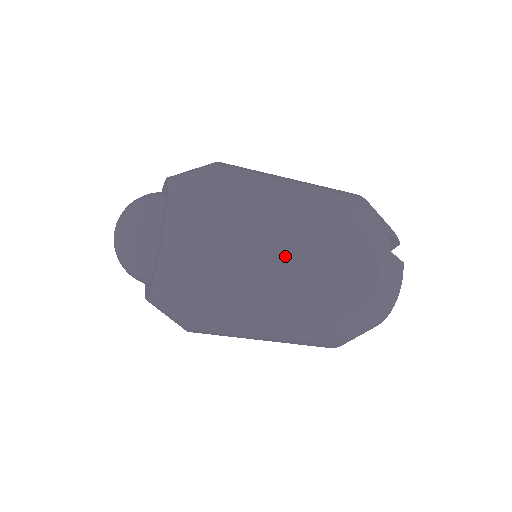
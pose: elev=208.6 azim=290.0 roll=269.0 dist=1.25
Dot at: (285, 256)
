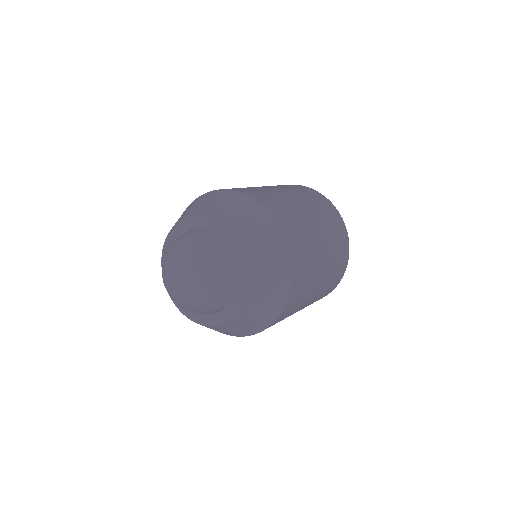
Dot at: (313, 236)
